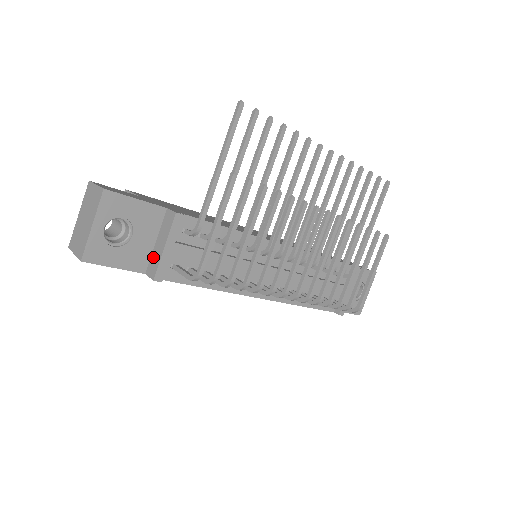
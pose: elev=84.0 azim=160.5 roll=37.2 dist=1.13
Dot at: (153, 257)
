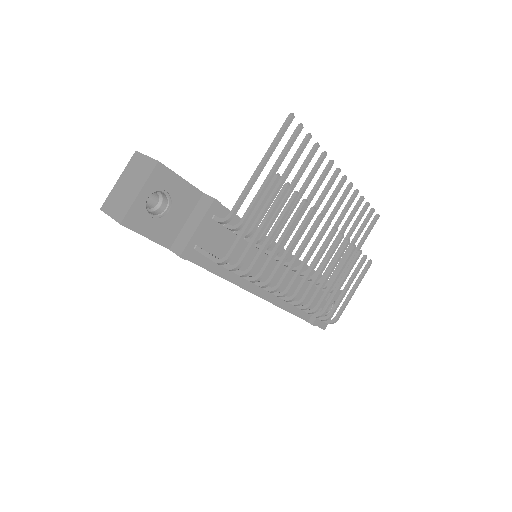
Dot at: (181, 235)
